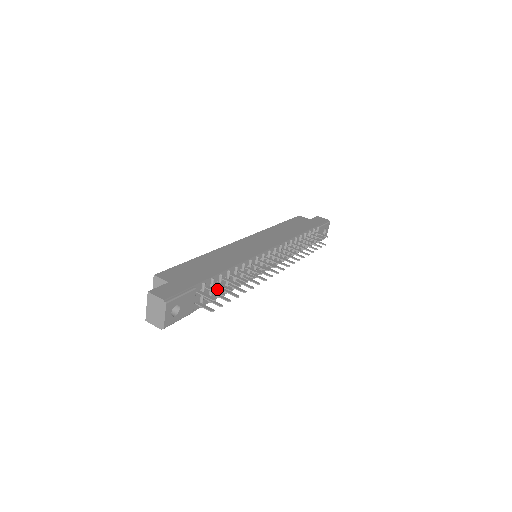
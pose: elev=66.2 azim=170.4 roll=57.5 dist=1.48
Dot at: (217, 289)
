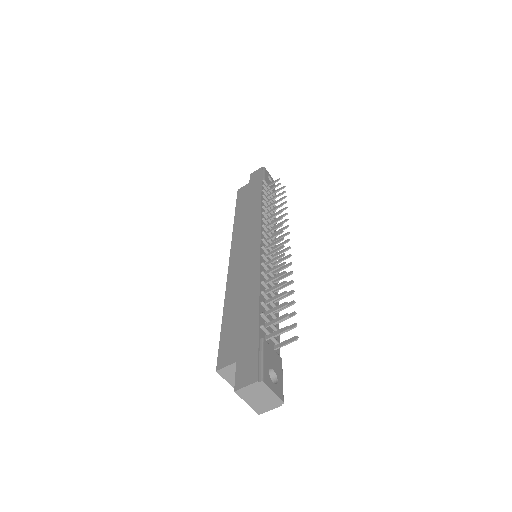
Dot at: (271, 317)
